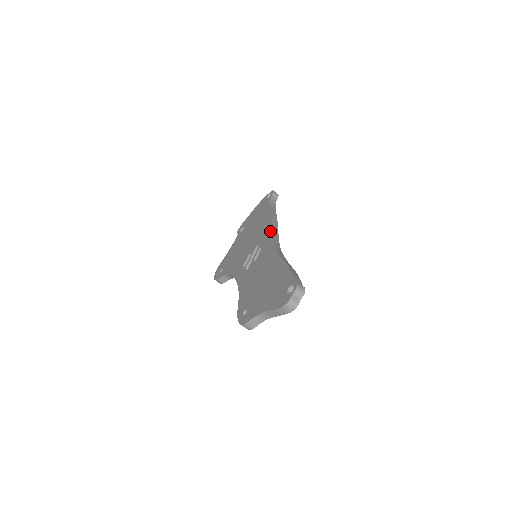
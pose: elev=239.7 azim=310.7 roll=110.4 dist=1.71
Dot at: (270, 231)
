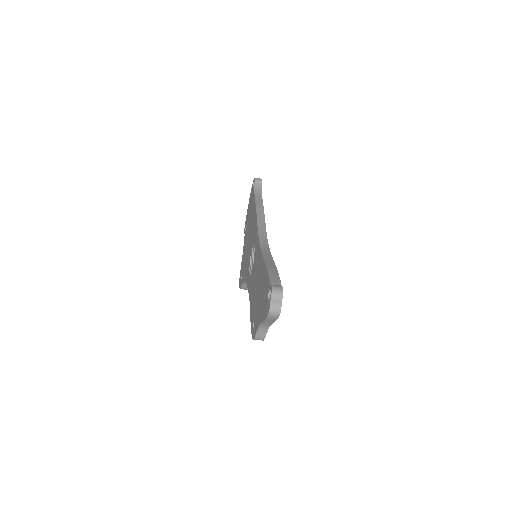
Dot at: (256, 227)
